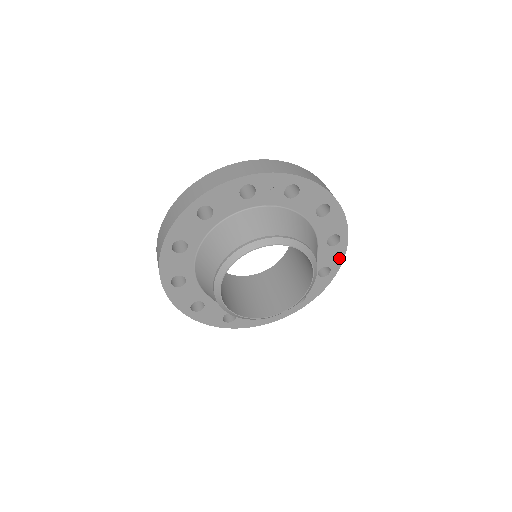
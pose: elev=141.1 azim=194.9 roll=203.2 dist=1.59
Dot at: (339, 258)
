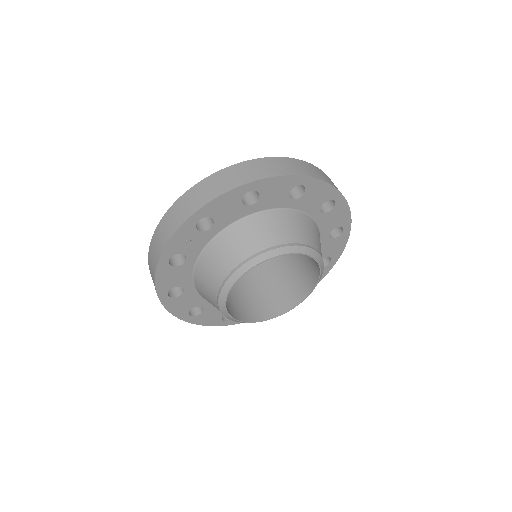
Dot at: (325, 189)
